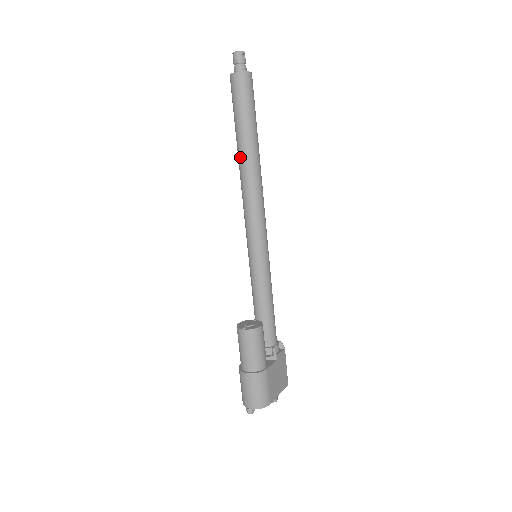
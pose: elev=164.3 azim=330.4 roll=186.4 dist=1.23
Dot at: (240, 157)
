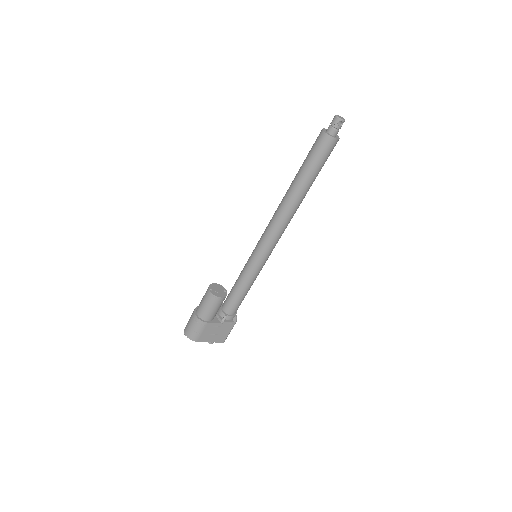
Dot at: (289, 188)
